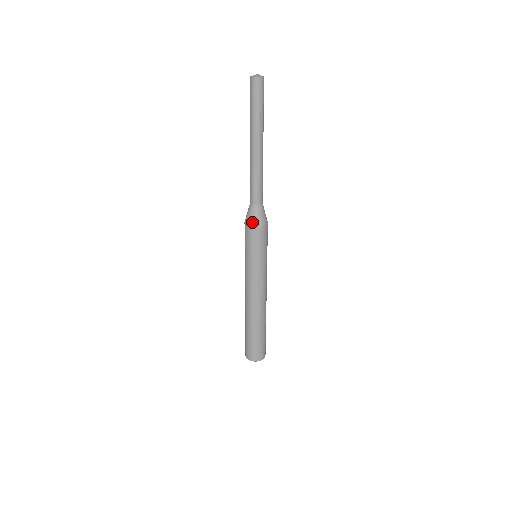
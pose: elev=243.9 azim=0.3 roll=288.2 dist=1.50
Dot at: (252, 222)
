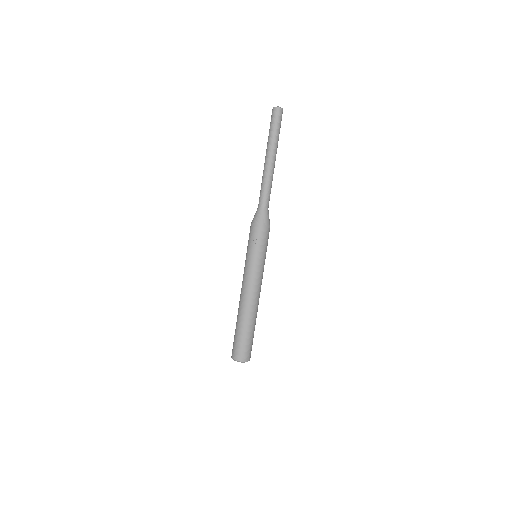
Dot at: (265, 222)
